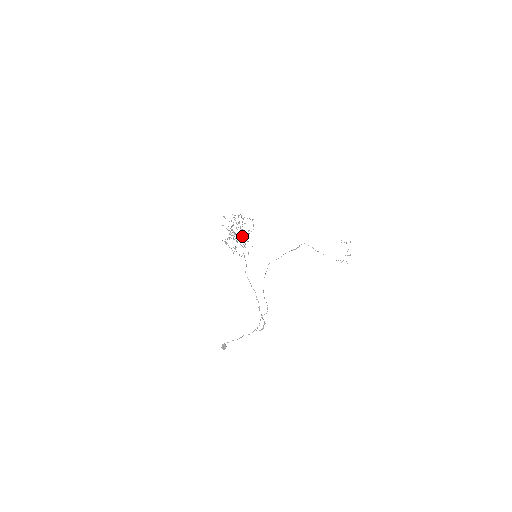
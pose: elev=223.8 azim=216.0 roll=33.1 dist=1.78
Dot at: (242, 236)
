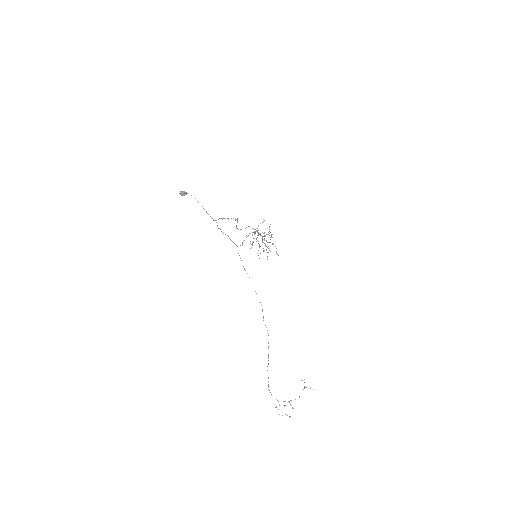
Dot at: occluded
